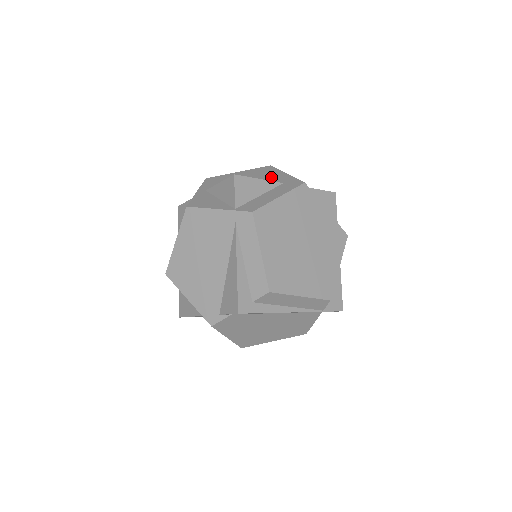
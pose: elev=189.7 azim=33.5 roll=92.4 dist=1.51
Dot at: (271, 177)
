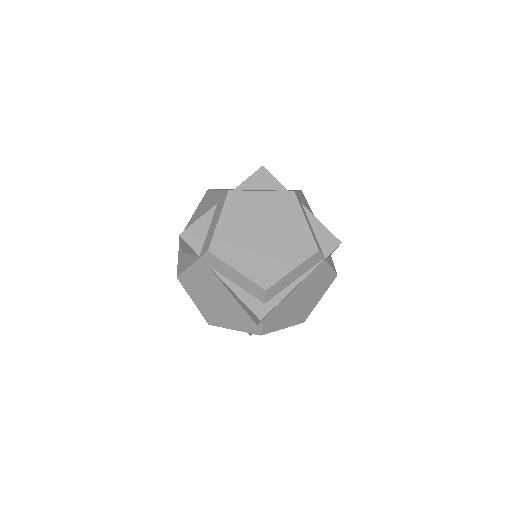
Dot at: (210, 203)
